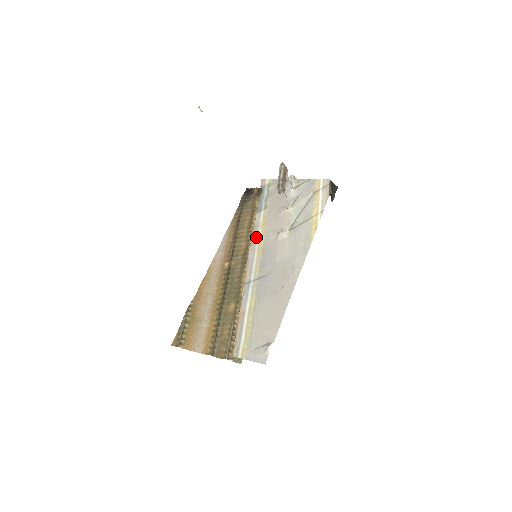
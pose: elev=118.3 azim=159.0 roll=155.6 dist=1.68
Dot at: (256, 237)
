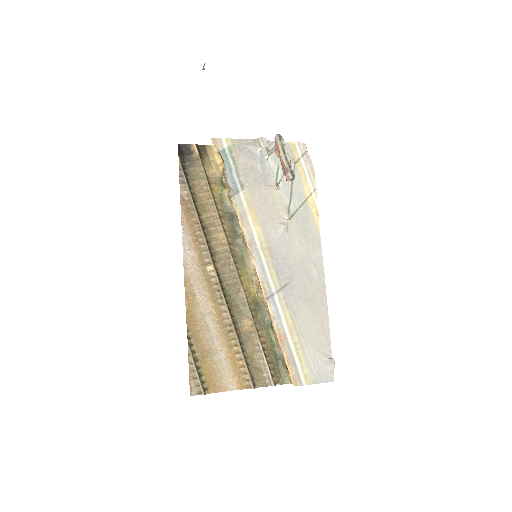
Dot at: (251, 233)
